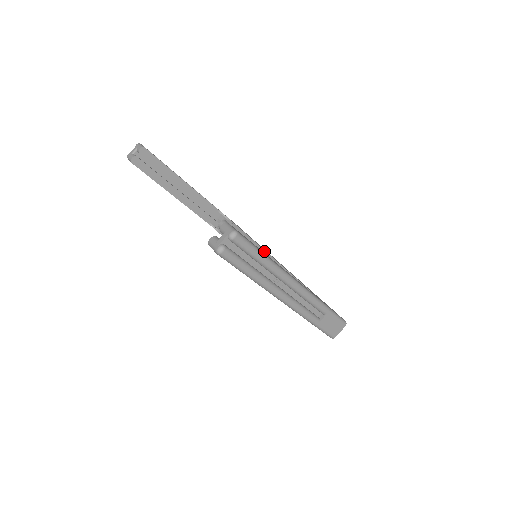
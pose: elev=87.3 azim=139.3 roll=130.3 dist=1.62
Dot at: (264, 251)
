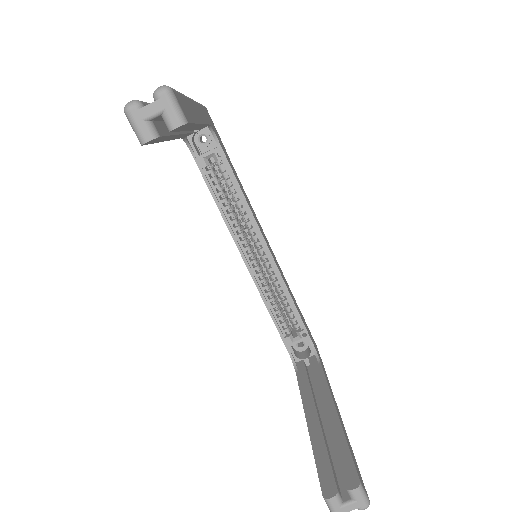
Dot at: (267, 247)
